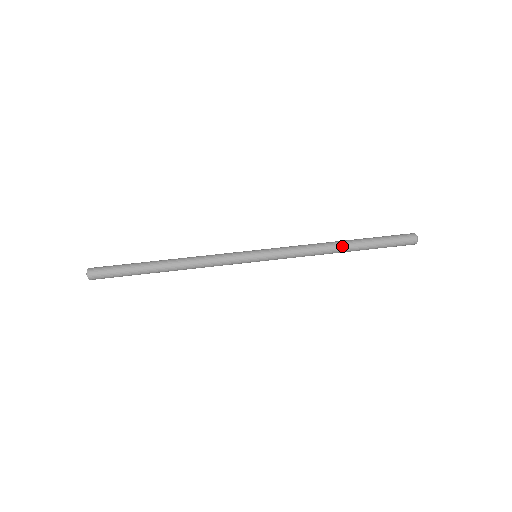
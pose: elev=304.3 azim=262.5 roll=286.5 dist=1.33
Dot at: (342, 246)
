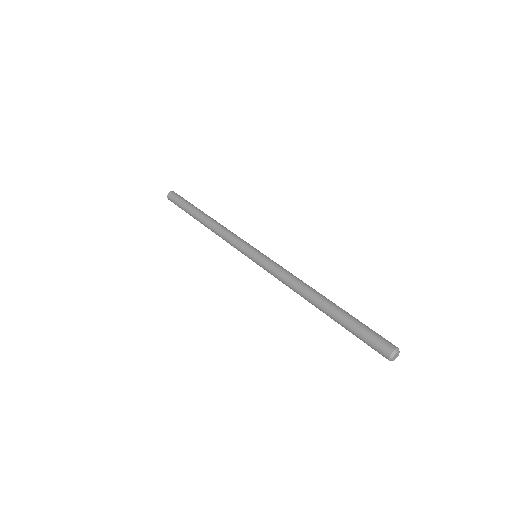
Dot at: (316, 300)
